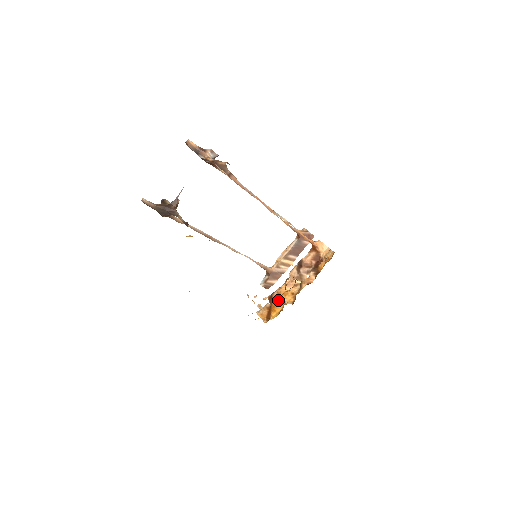
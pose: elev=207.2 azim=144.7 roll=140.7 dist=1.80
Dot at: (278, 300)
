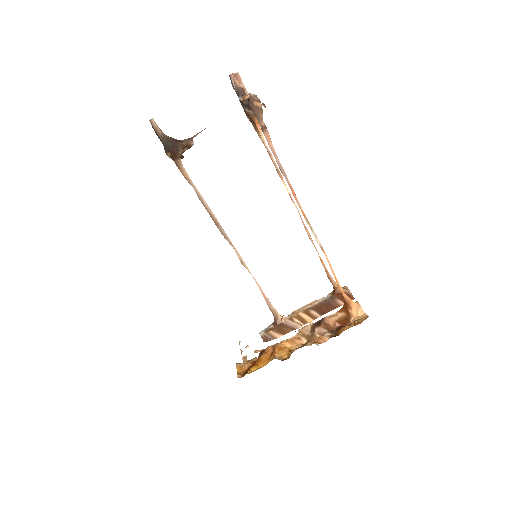
Dot at: (269, 354)
